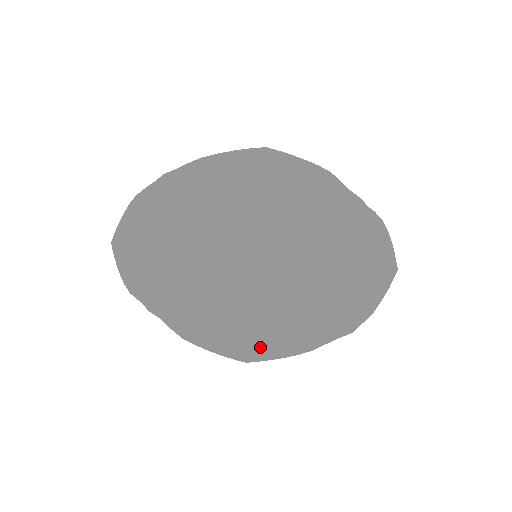
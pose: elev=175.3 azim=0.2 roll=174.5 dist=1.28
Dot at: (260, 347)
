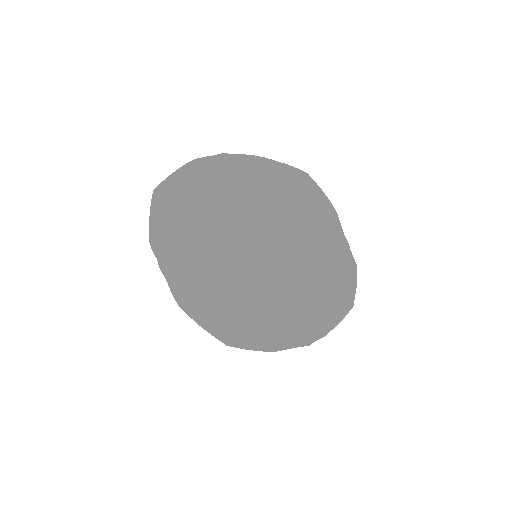
Dot at: (238, 336)
